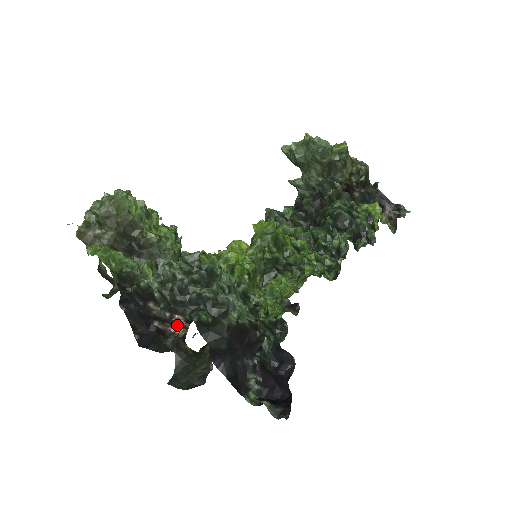
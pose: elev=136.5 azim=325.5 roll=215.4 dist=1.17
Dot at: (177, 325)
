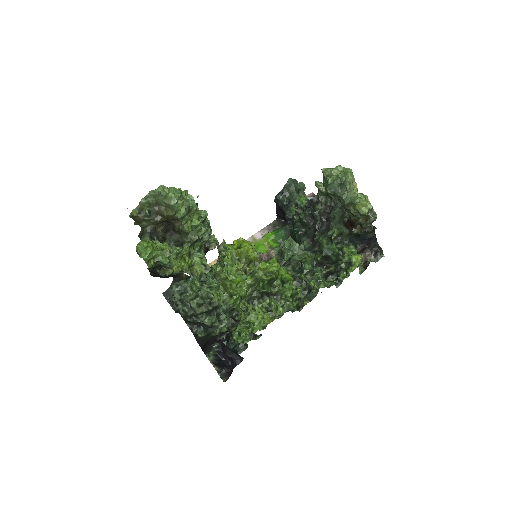
Dot at: occluded
